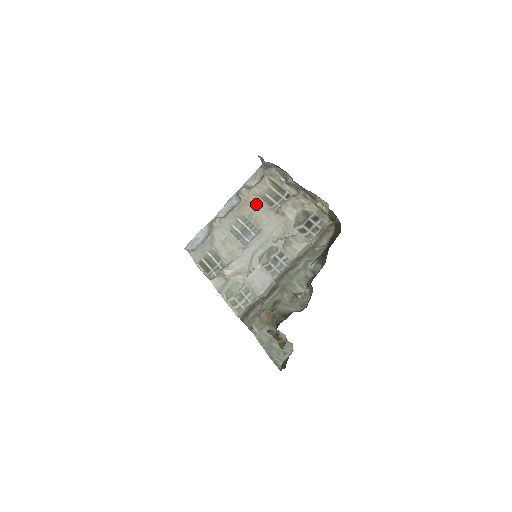
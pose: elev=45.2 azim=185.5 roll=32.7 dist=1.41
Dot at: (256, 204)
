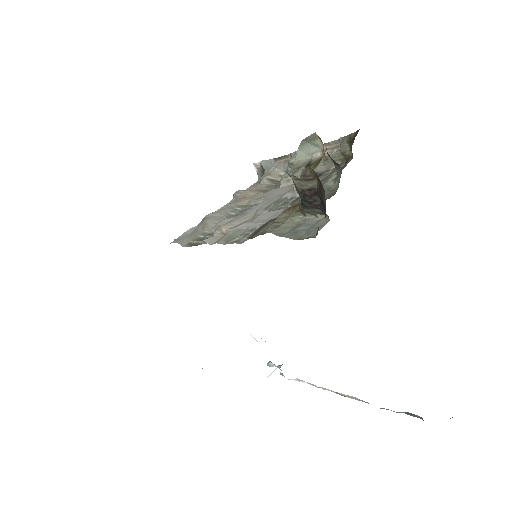
Dot at: (255, 194)
